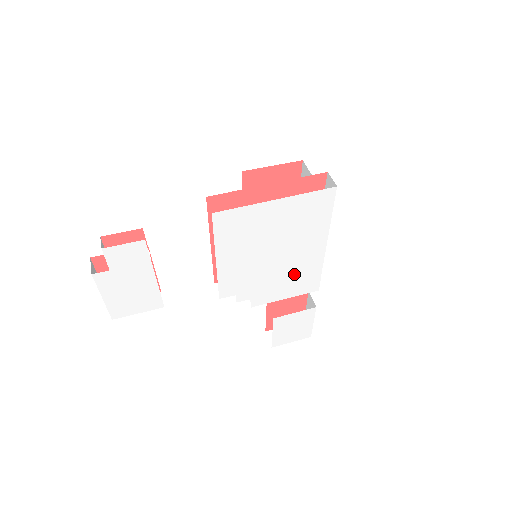
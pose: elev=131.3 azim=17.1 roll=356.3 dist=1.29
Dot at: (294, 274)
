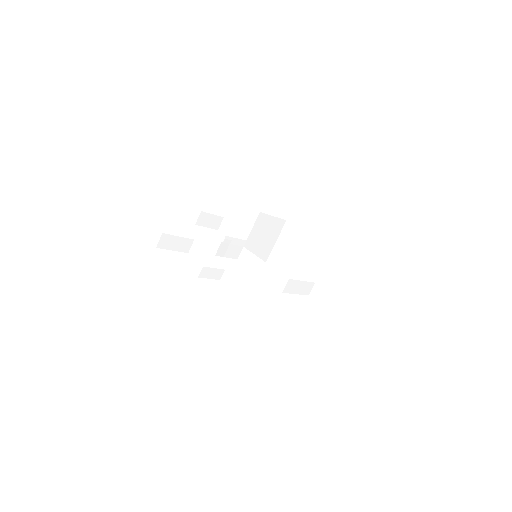
Dot at: occluded
